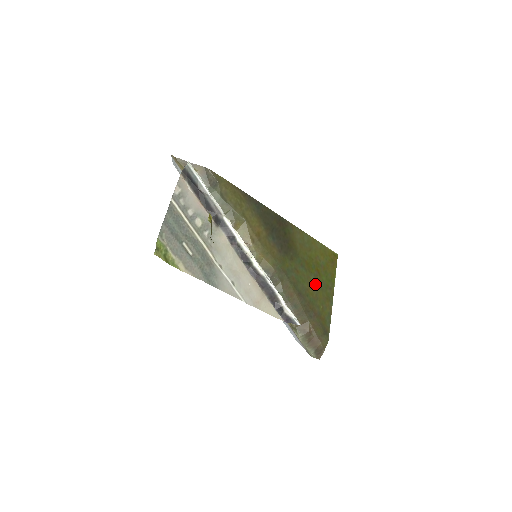
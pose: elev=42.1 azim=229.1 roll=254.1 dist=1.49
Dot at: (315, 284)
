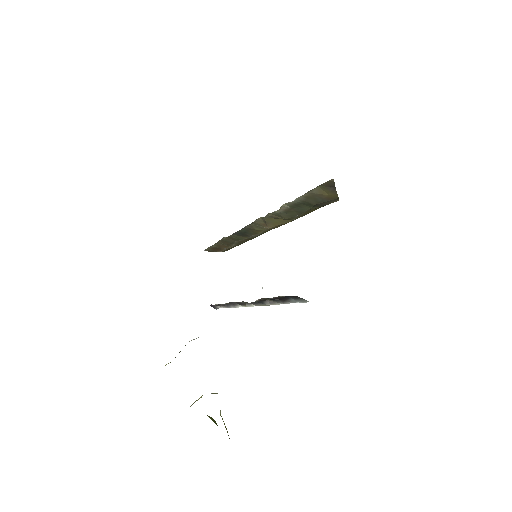
Dot at: occluded
